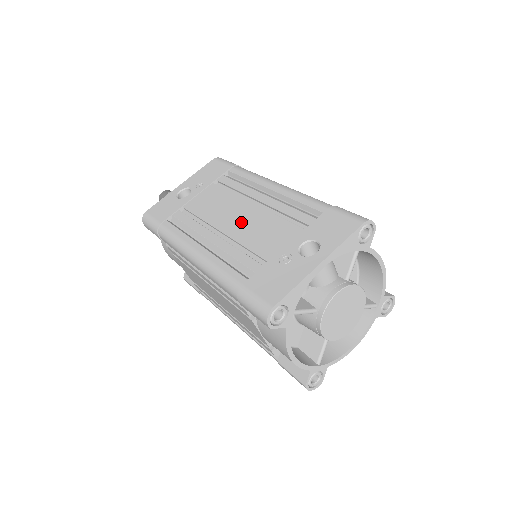
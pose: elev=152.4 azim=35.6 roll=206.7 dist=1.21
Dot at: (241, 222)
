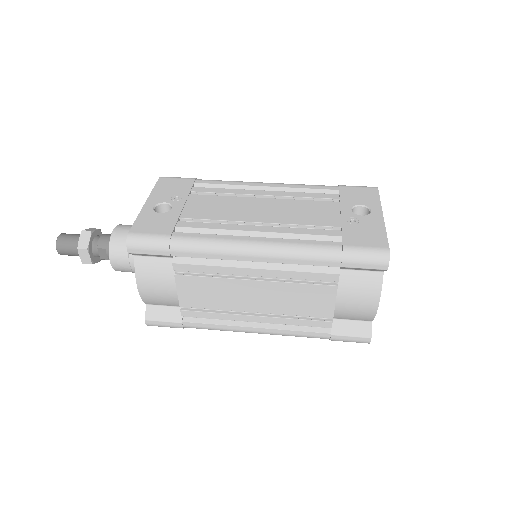
Dot at: (272, 211)
